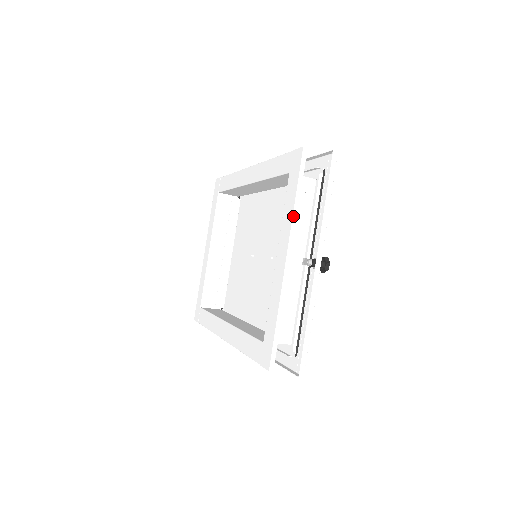
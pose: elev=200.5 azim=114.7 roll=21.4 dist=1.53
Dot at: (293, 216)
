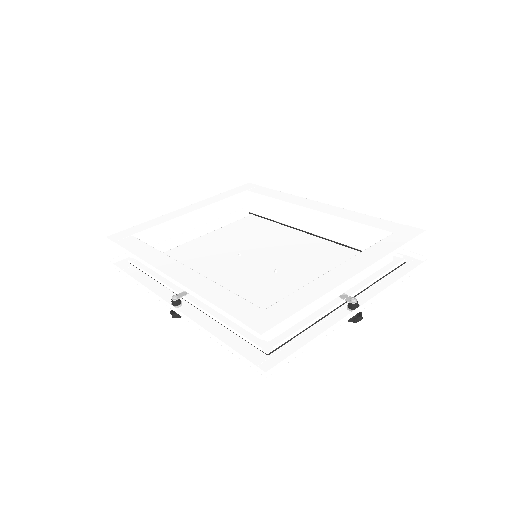
Dot at: (386, 257)
